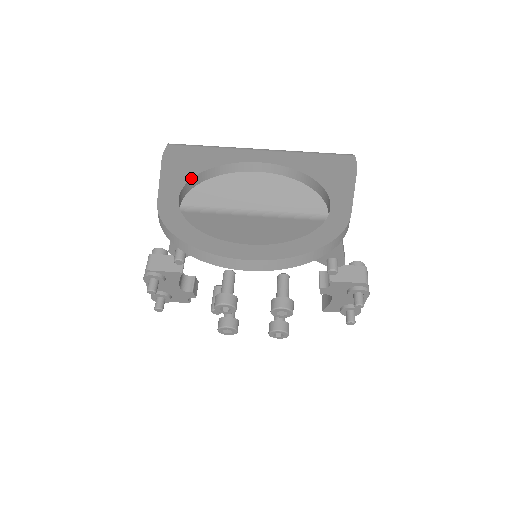
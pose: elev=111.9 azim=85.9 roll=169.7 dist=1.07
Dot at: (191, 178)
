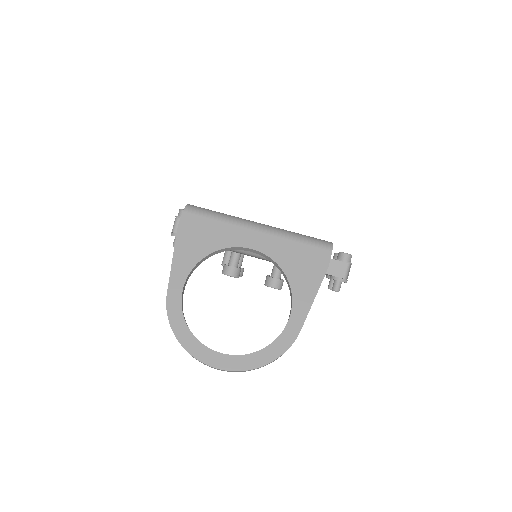
Dot at: (195, 265)
